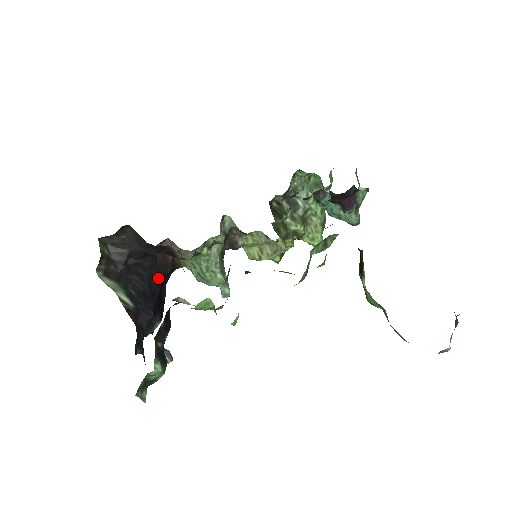
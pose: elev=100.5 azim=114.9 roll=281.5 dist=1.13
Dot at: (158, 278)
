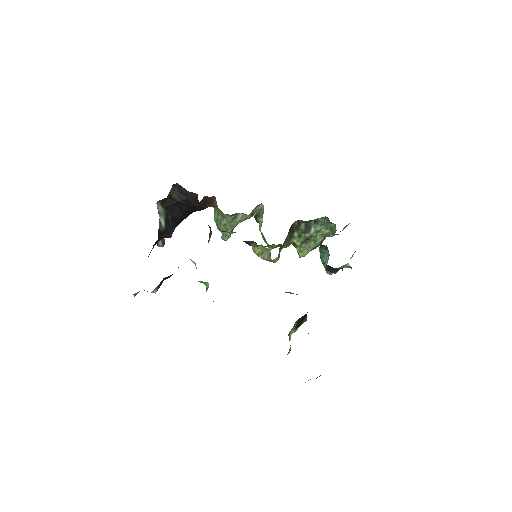
Dot at: (191, 211)
